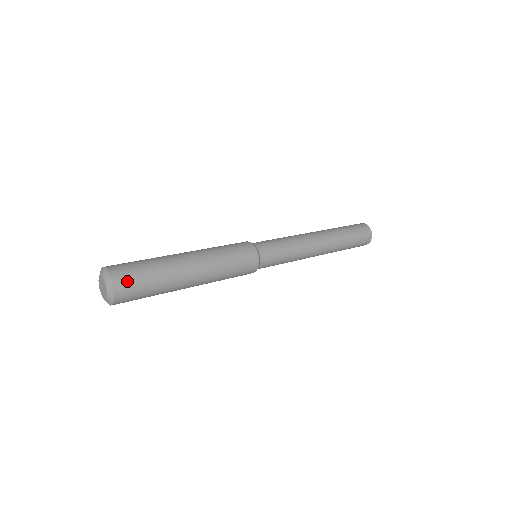
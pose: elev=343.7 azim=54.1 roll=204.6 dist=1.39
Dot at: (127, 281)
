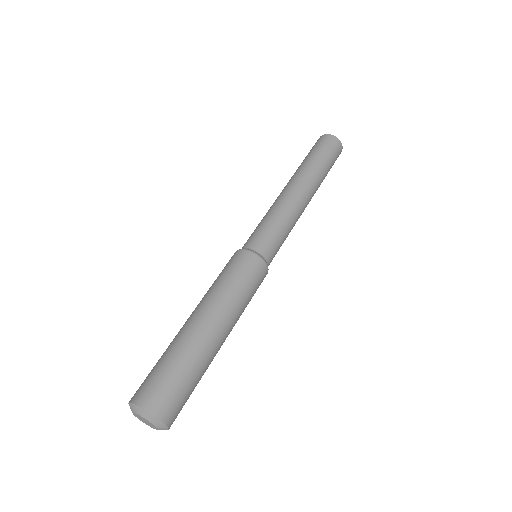
Dot at: (172, 405)
